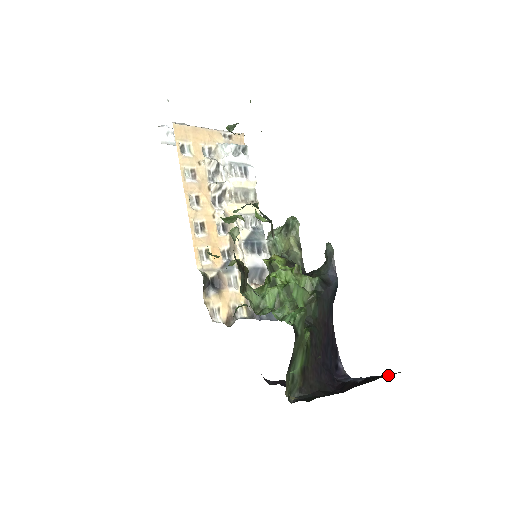
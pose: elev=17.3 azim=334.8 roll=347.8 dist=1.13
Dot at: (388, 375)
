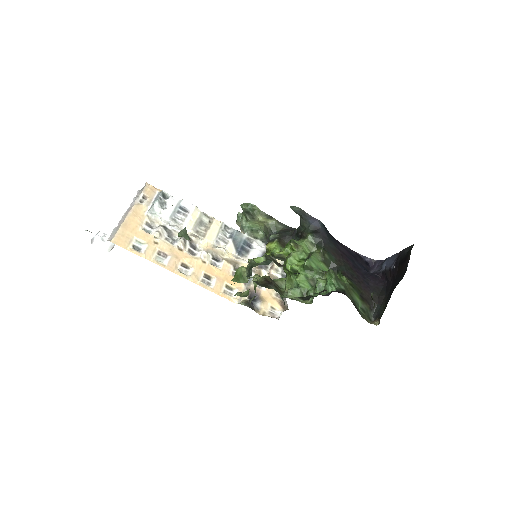
Dot at: occluded
